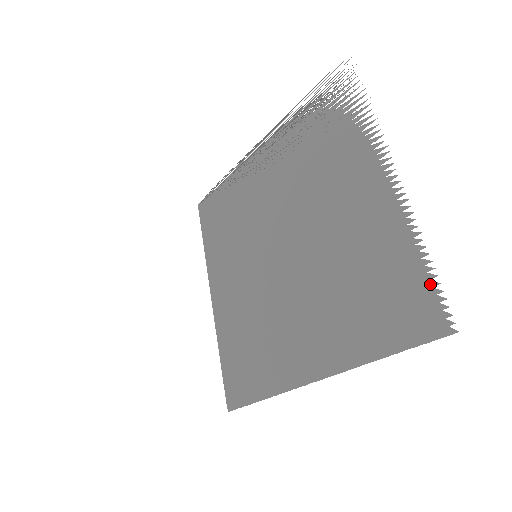
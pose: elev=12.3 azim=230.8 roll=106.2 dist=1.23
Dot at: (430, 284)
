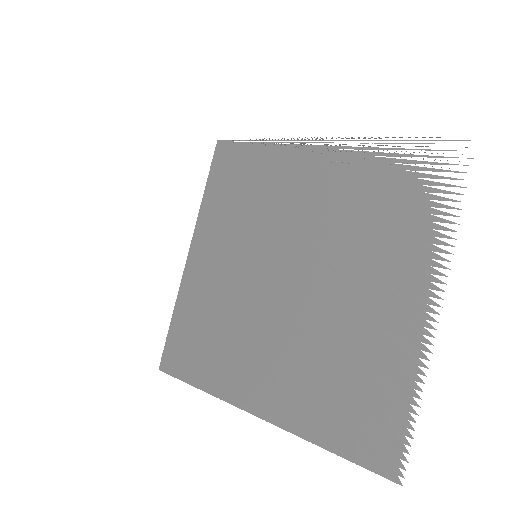
Dot at: (404, 431)
